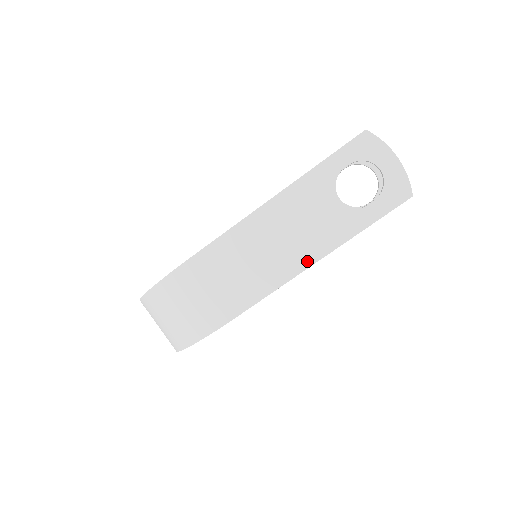
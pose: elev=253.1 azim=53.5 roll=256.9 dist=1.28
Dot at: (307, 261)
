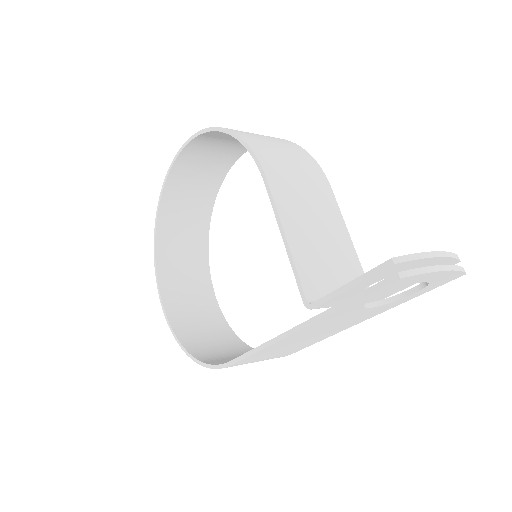
Dot at: (348, 327)
